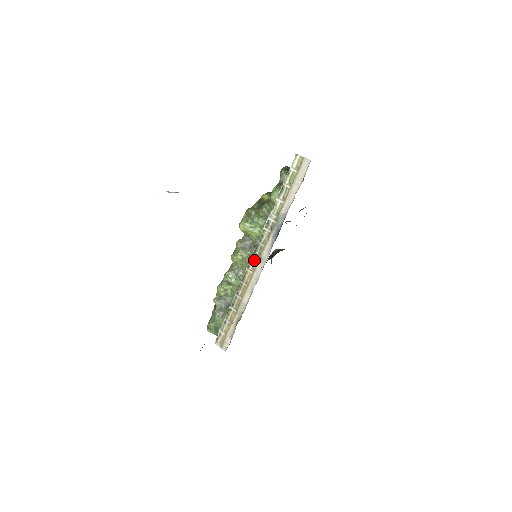
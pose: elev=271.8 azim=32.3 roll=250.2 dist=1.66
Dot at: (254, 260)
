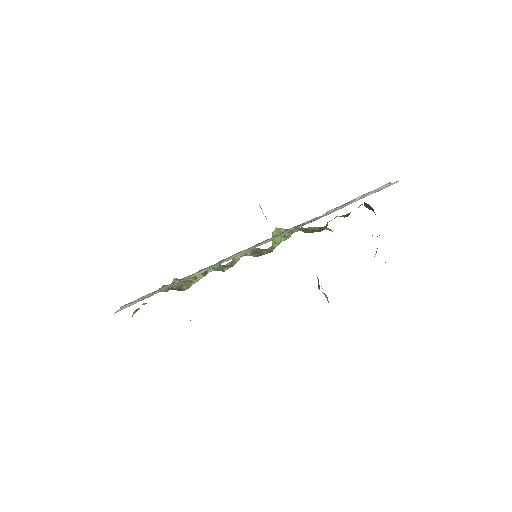
Dot at: occluded
